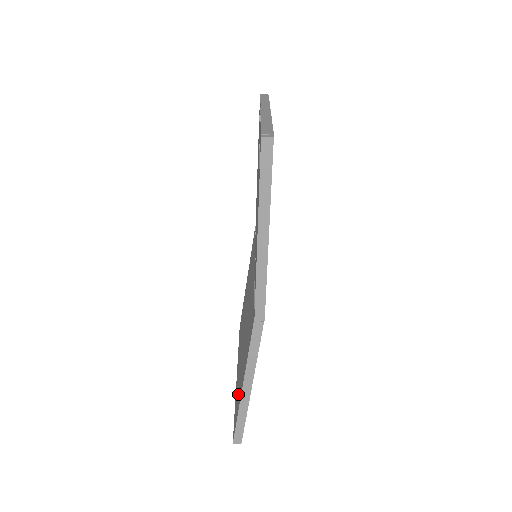
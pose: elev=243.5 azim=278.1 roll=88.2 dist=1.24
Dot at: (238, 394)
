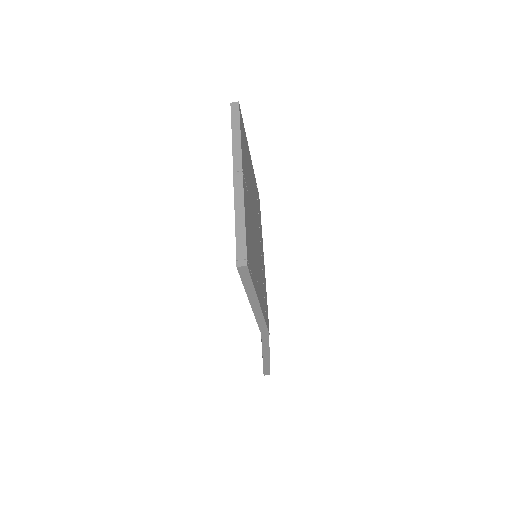
Dot at: occluded
